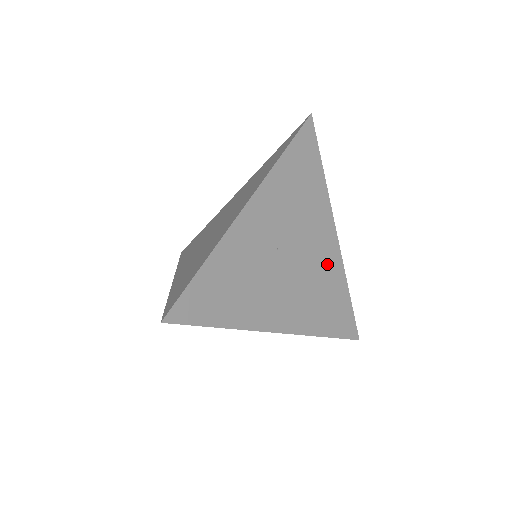
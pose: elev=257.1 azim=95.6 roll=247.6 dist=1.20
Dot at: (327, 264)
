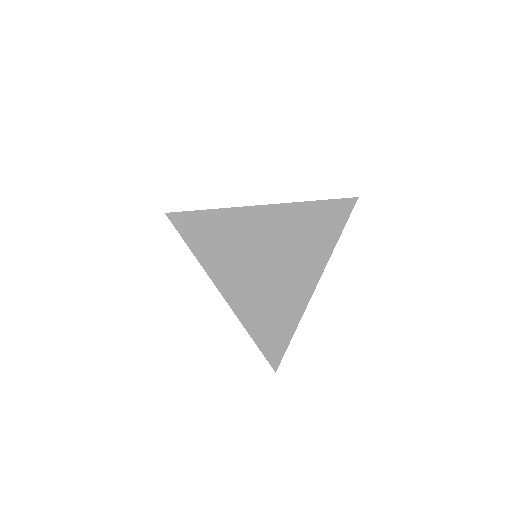
Dot at: occluded
